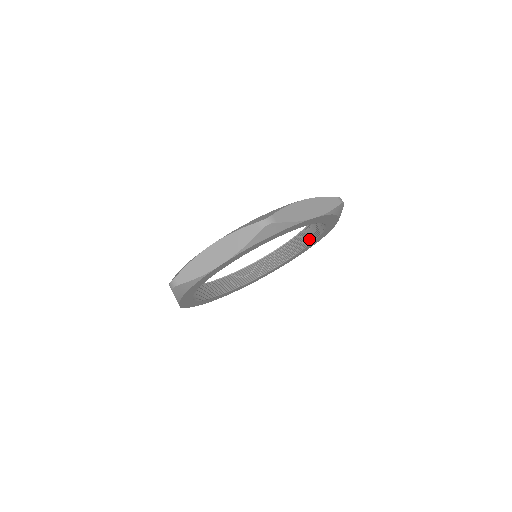
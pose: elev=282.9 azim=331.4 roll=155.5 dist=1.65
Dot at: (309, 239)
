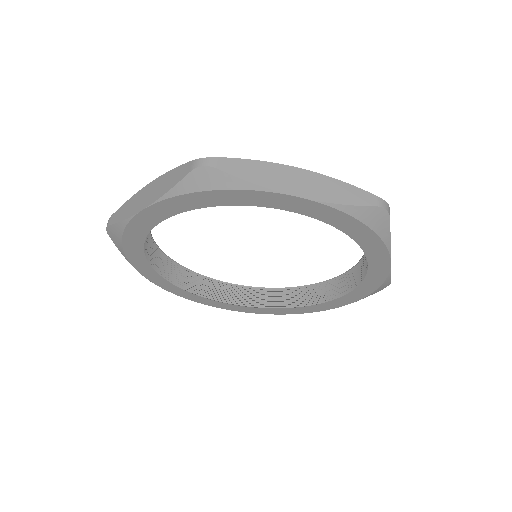
Dot at: (360, 277)
